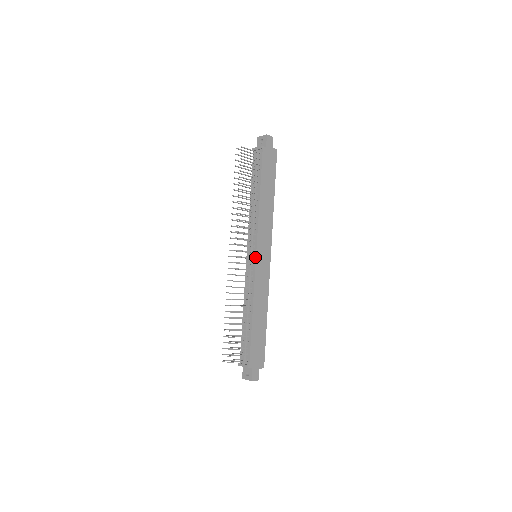
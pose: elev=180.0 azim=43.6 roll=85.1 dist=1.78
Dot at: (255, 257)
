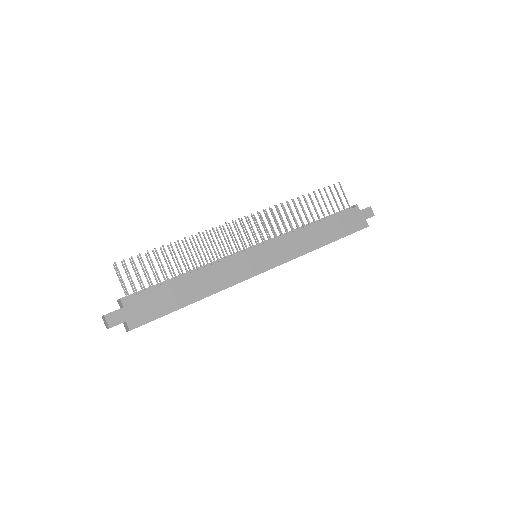
Dot at: (254, 247)
